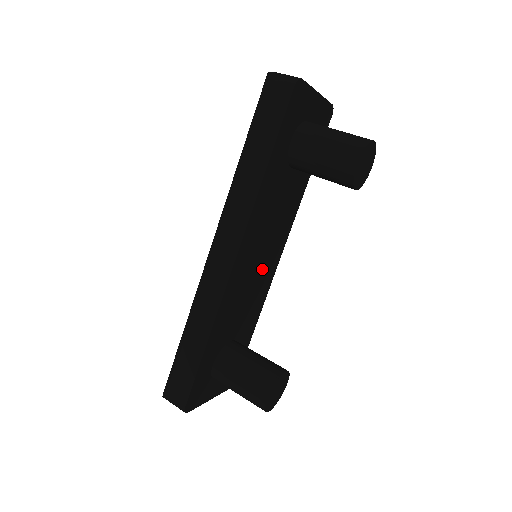
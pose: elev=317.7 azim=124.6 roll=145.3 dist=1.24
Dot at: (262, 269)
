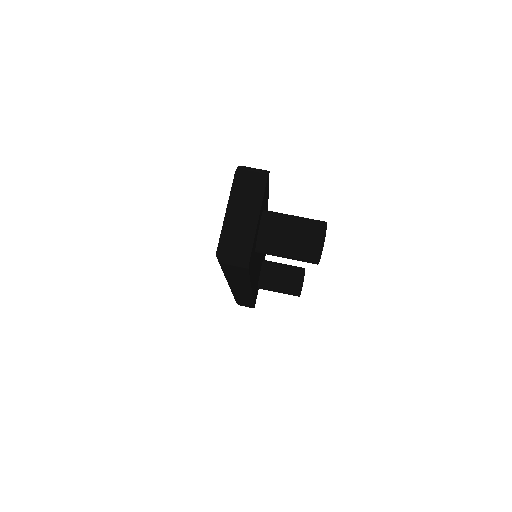
Dot at: occluded
